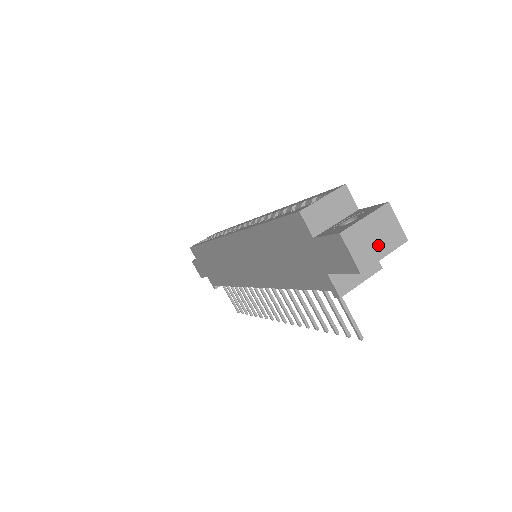
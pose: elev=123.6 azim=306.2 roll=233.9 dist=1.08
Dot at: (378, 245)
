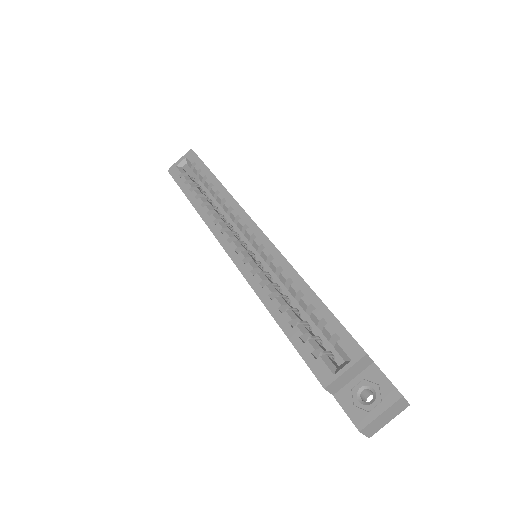
Dot at: (387, 420)
